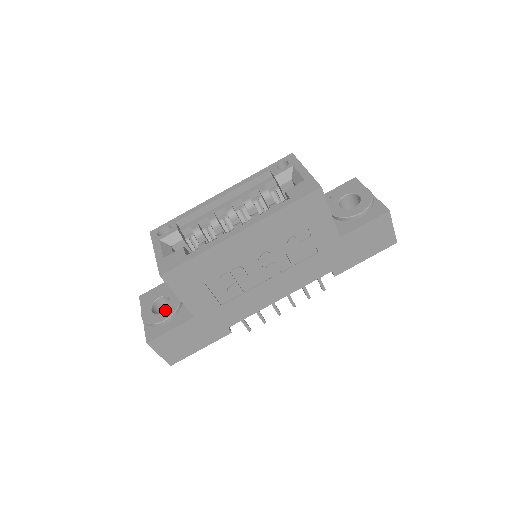
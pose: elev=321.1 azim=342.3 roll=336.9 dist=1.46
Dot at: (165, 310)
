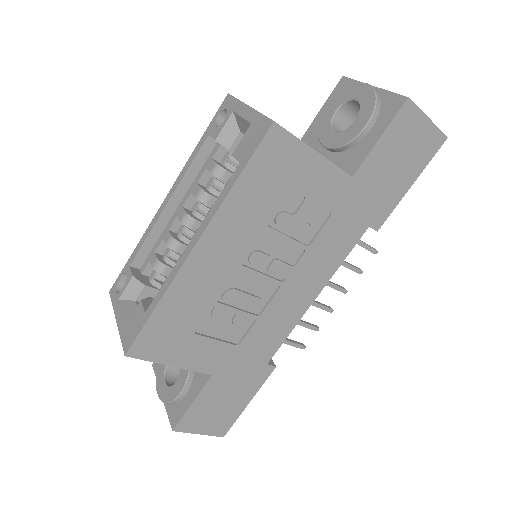
Dot at: (178, 377)
